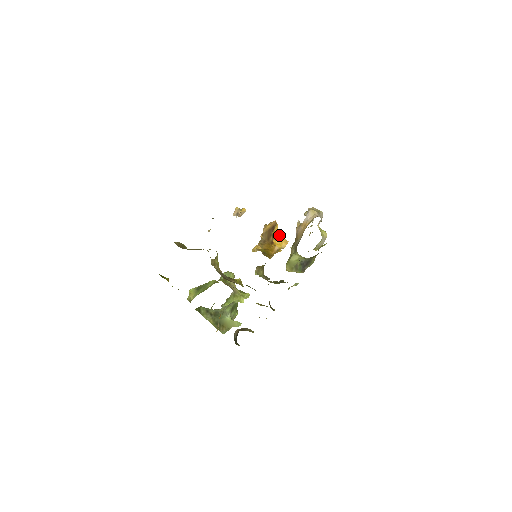
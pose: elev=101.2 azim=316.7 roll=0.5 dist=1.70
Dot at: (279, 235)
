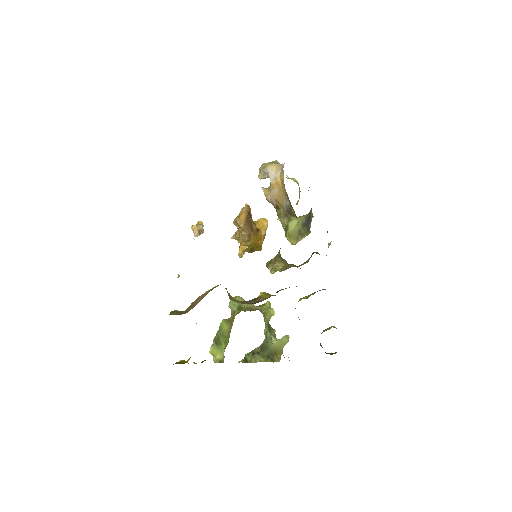
Dot at: occluded
